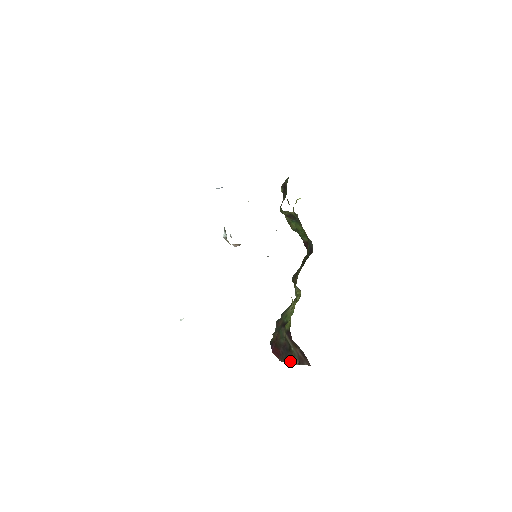
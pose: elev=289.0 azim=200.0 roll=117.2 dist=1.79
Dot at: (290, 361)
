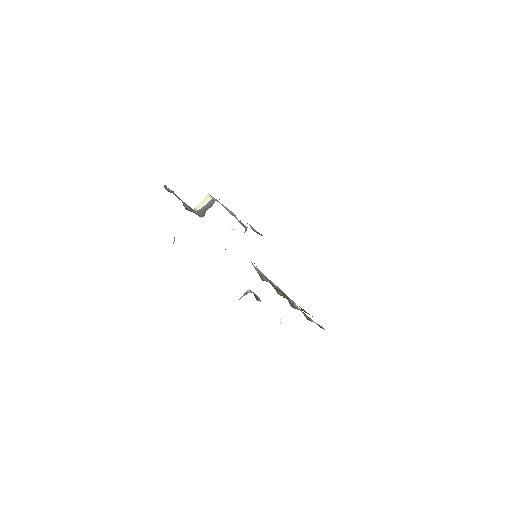
Dot at: occluded
